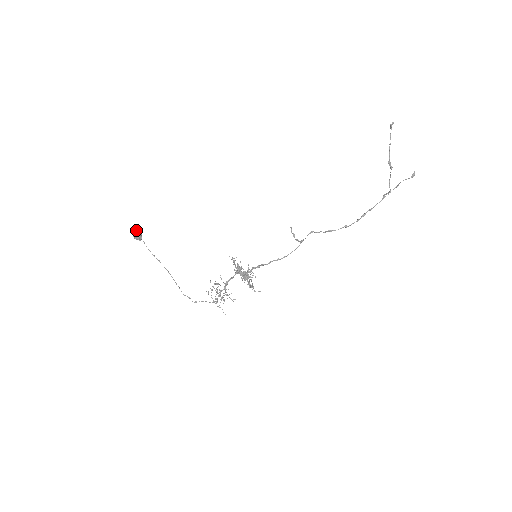
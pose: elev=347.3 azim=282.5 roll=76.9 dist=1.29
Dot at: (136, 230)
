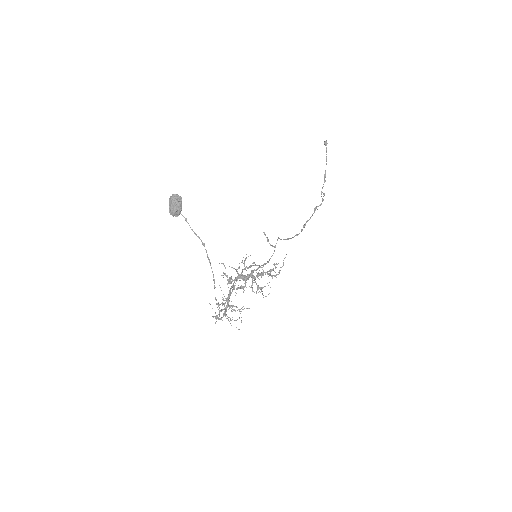
Dot at: (178, 199)
